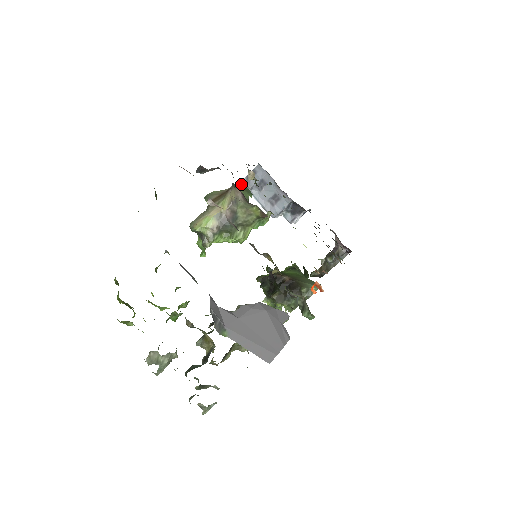
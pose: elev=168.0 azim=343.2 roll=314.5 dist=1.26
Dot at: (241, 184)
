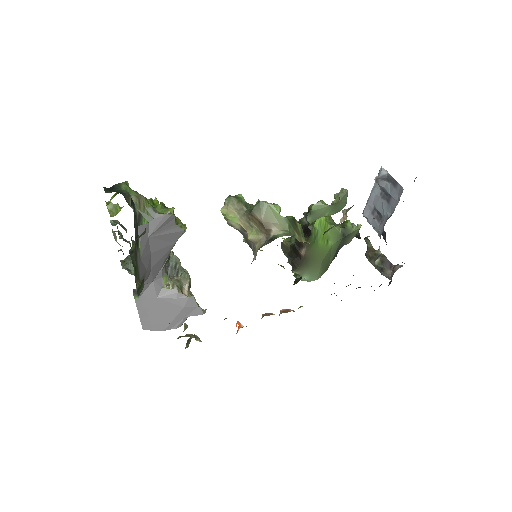
Dot at: (343, 195)
